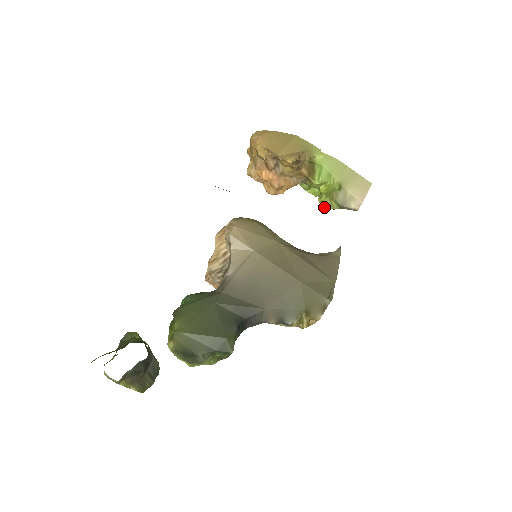
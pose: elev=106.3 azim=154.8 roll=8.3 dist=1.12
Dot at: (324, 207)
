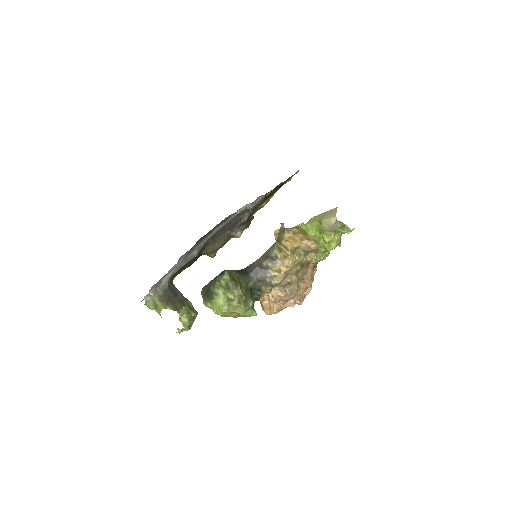
Dot at: (328, 241)
